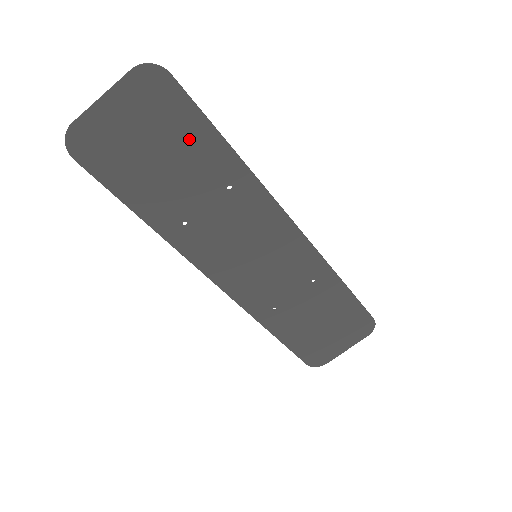
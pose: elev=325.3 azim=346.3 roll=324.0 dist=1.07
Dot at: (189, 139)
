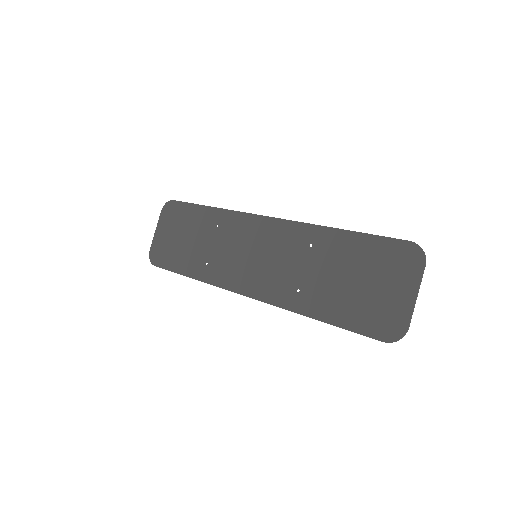
Dot at: (190, 219)
